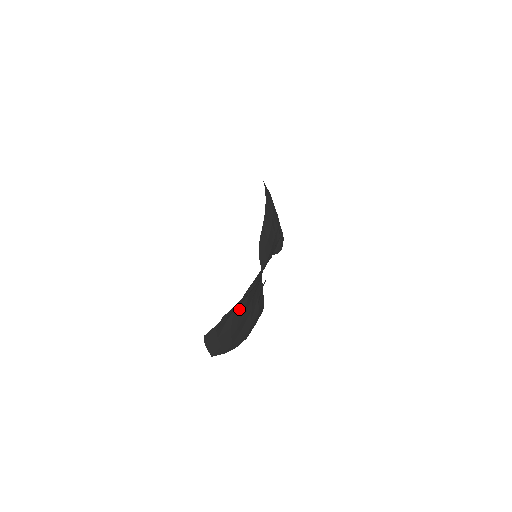
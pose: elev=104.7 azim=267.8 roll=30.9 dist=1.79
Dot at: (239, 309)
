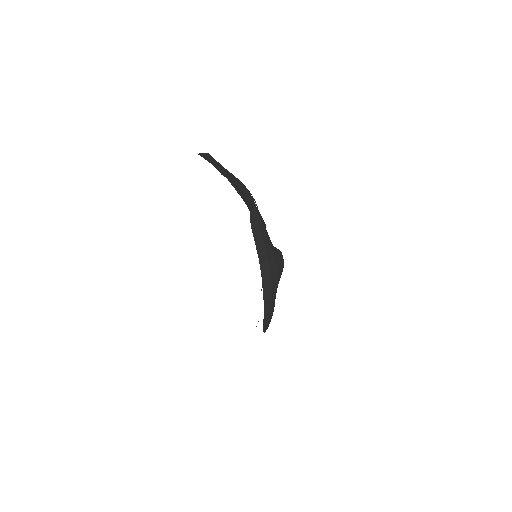
Dot at: occluded
